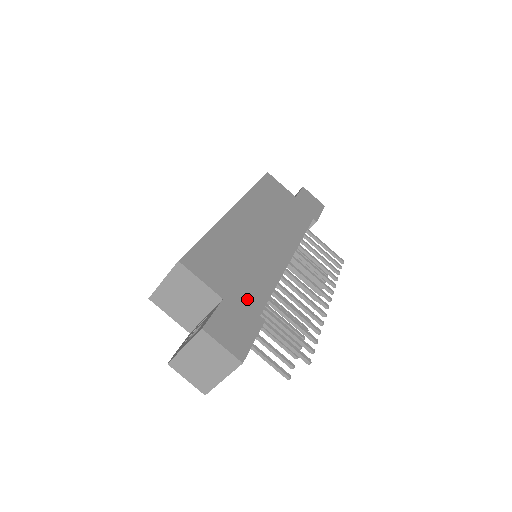
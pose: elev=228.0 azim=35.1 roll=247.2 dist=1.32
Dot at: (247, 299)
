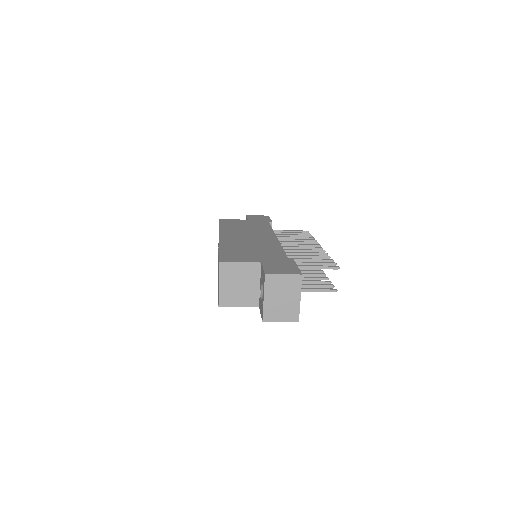
Dot at: (274, 258)
